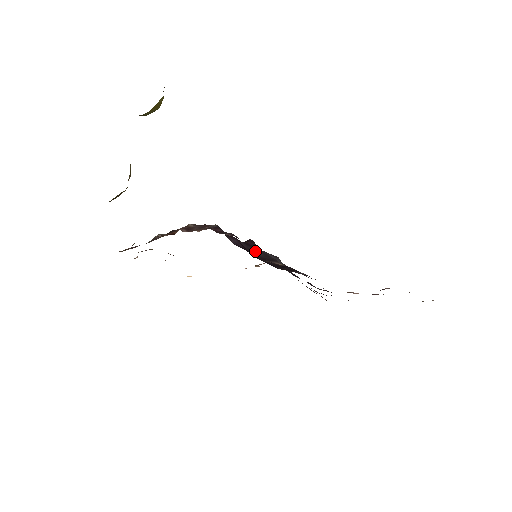
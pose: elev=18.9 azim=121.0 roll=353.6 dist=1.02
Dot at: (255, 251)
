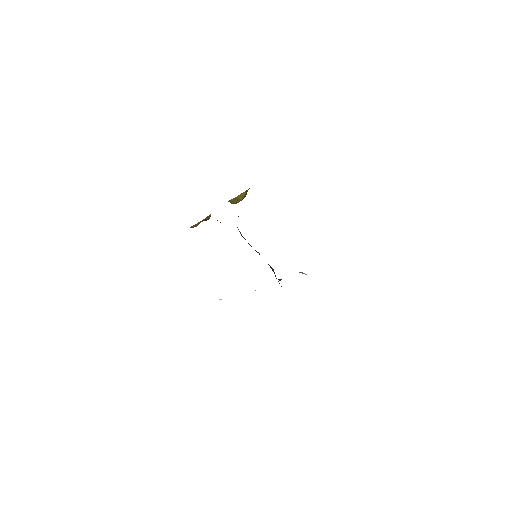
Dot at: (256, 251)
